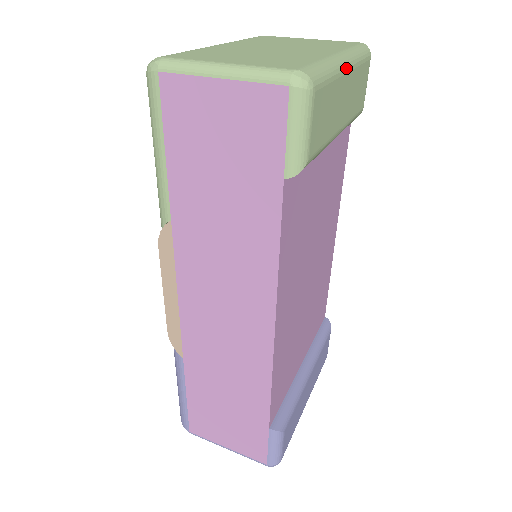
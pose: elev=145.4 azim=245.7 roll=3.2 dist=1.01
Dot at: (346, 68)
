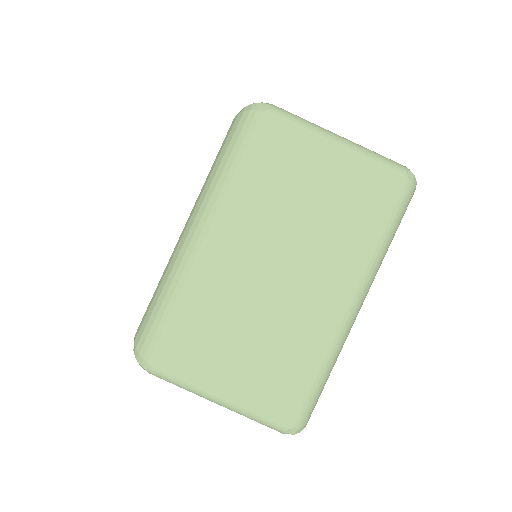
Dot at: (357, 314)
